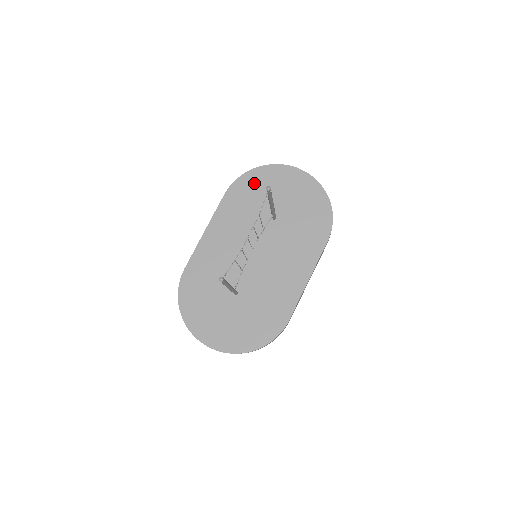
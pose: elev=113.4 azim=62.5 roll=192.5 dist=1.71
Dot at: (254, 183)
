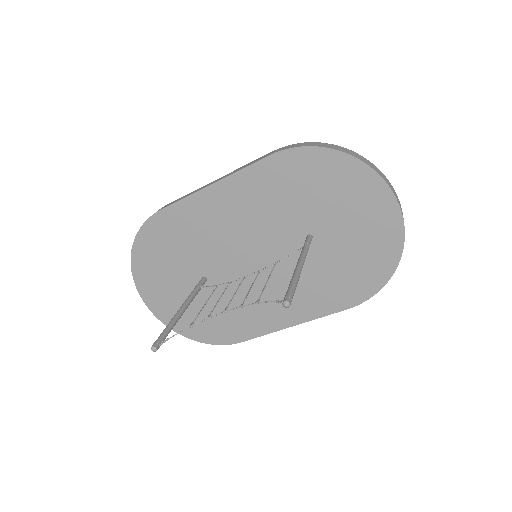
Dot at: (321, 172)
